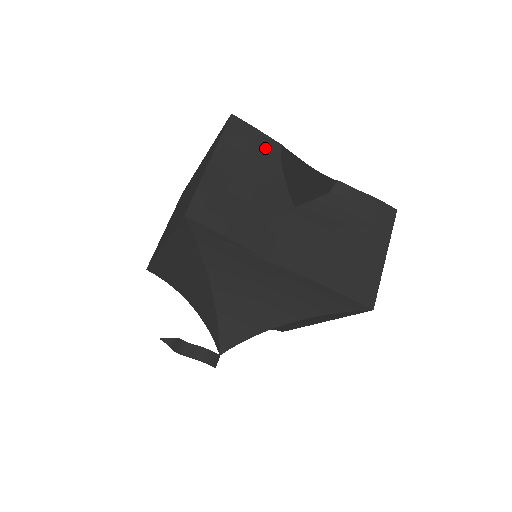
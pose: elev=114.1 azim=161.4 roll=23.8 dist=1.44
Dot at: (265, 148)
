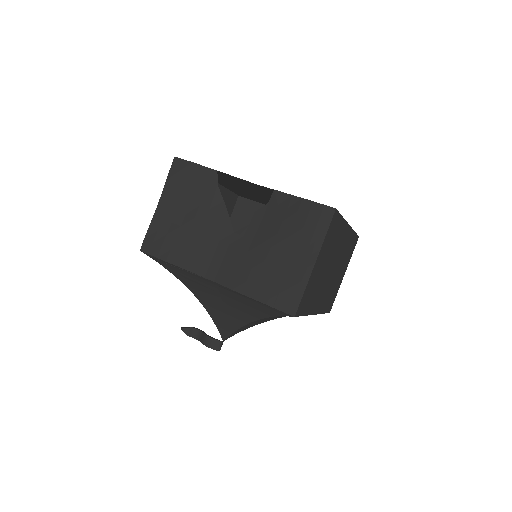
Dot at: (203, 178)
